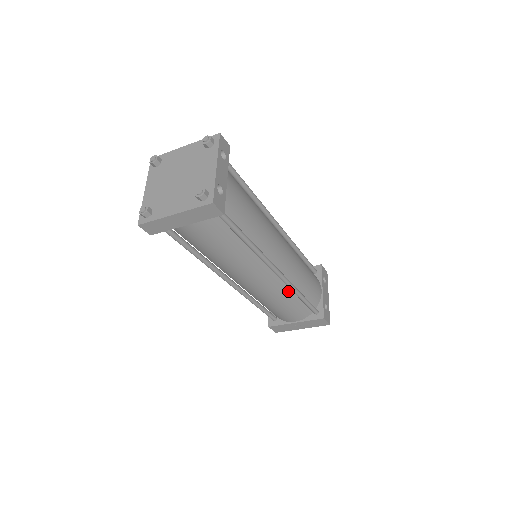
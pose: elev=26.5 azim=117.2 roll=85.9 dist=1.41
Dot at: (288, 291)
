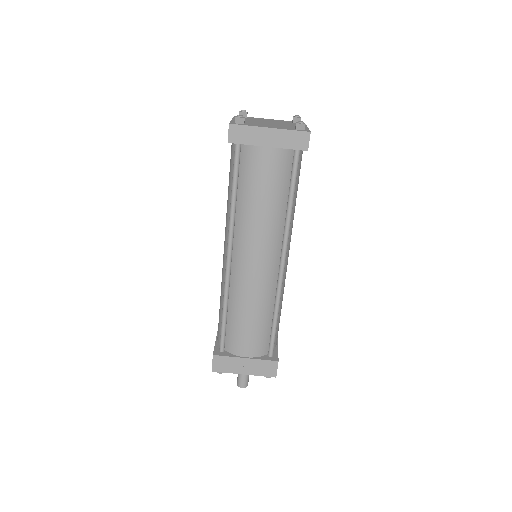
Dot at: (271, 302)
